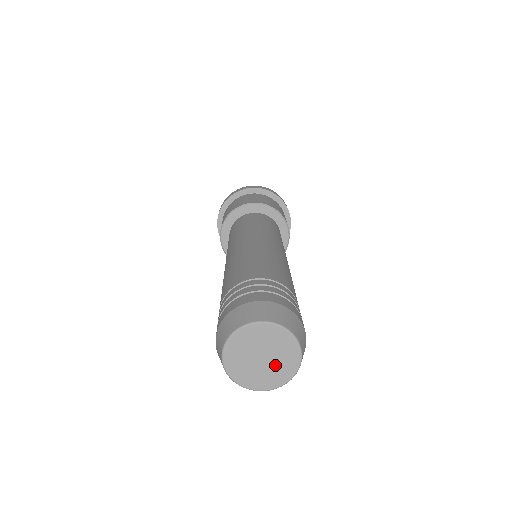
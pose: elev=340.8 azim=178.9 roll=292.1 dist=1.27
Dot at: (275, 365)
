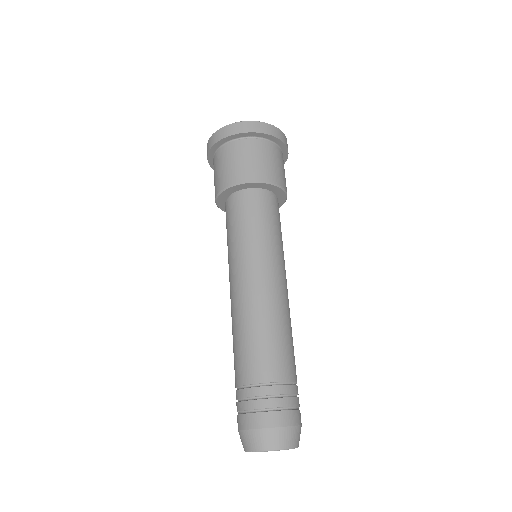
Dot at: occluded
